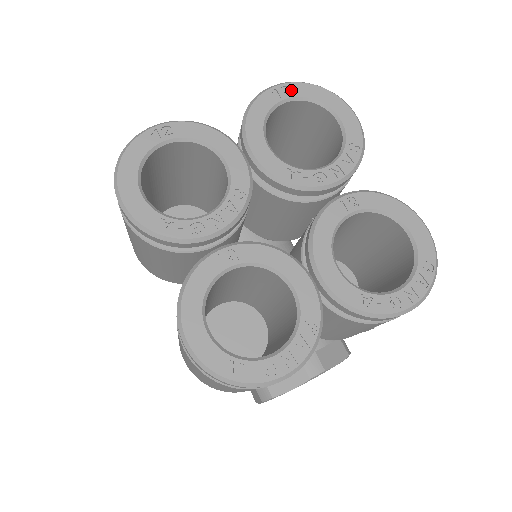
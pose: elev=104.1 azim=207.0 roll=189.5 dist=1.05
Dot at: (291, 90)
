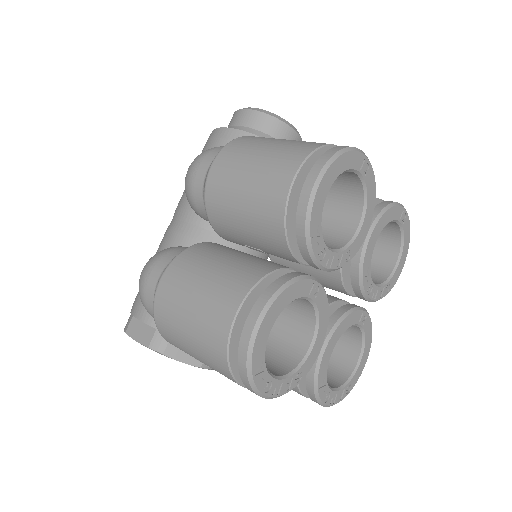
Dot at: (405, 220)
